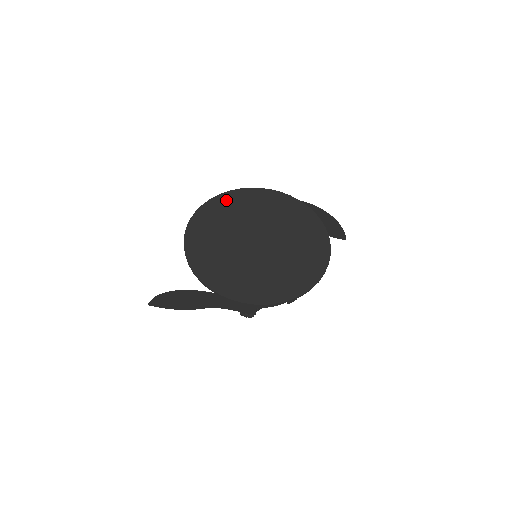
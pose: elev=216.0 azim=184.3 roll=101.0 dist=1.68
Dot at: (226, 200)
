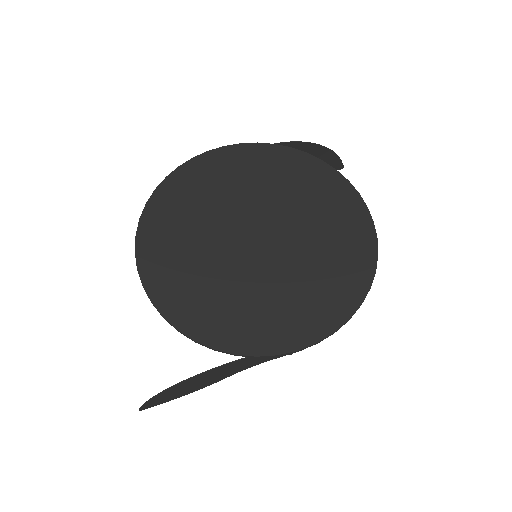
Dot at: (170, 194)
